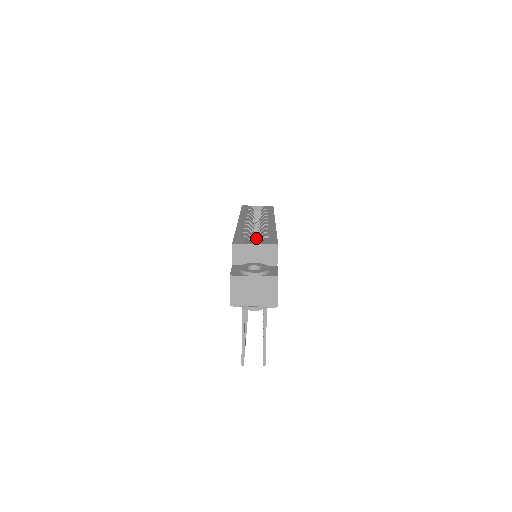
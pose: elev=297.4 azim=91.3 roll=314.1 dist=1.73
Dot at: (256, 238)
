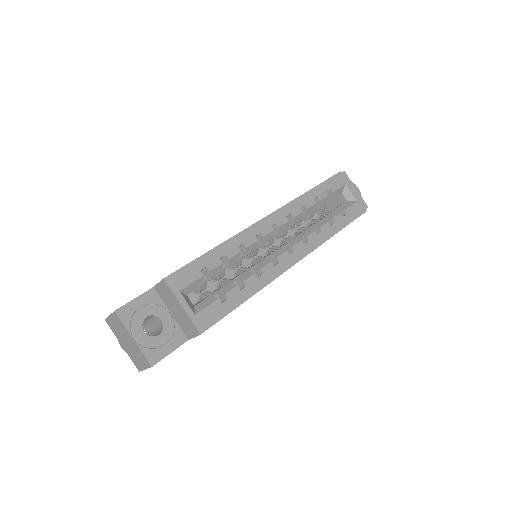
Dot at: (318, 213)
